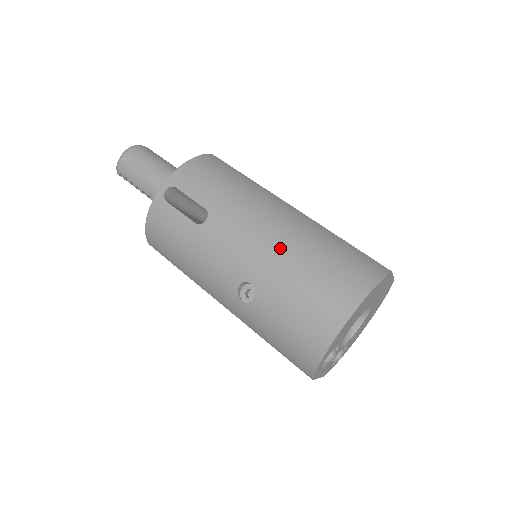
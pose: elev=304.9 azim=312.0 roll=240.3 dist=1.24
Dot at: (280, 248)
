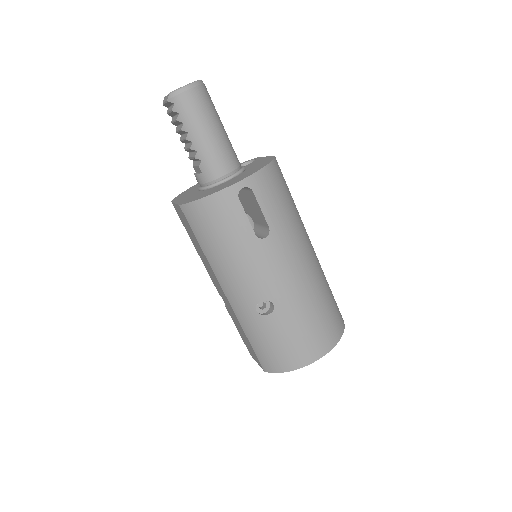
Dot at: (306, 289)
